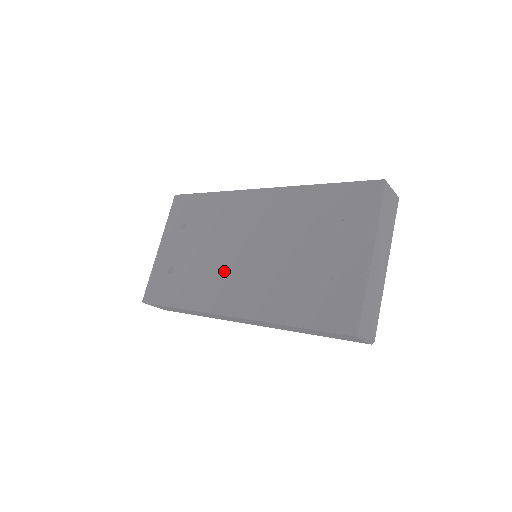
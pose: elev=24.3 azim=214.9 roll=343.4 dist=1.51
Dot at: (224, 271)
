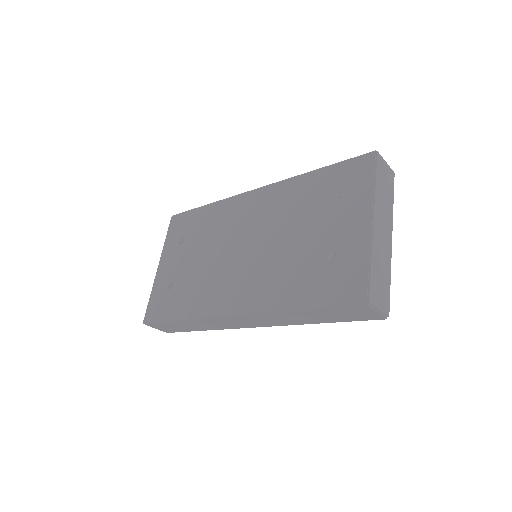
Dot at: (224, 273)
